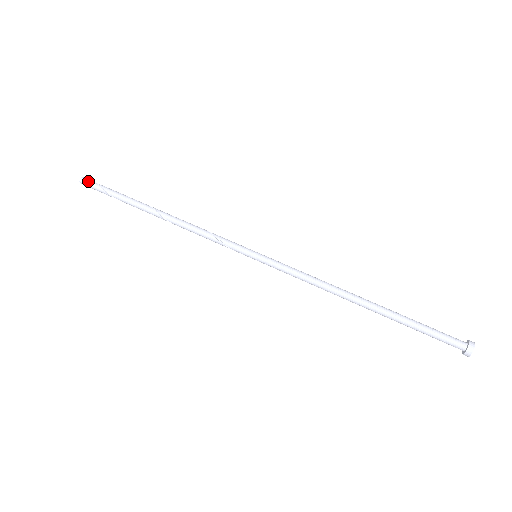
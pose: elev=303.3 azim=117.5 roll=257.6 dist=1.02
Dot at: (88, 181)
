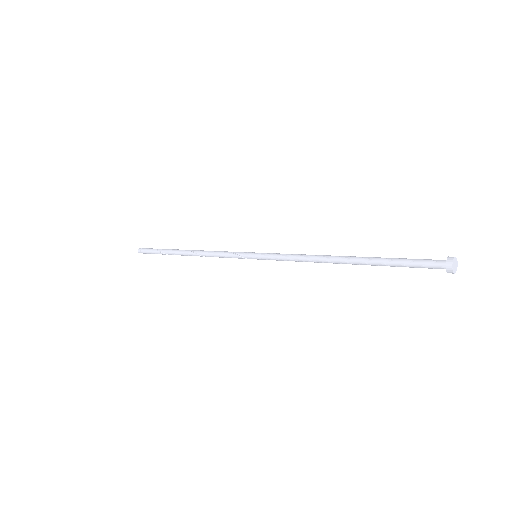
Dot at: (145, 248)
